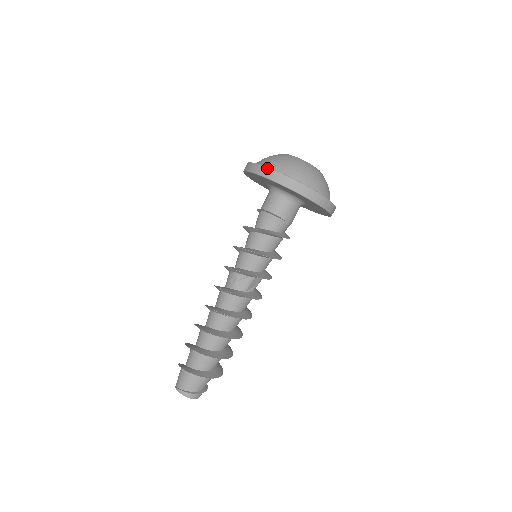
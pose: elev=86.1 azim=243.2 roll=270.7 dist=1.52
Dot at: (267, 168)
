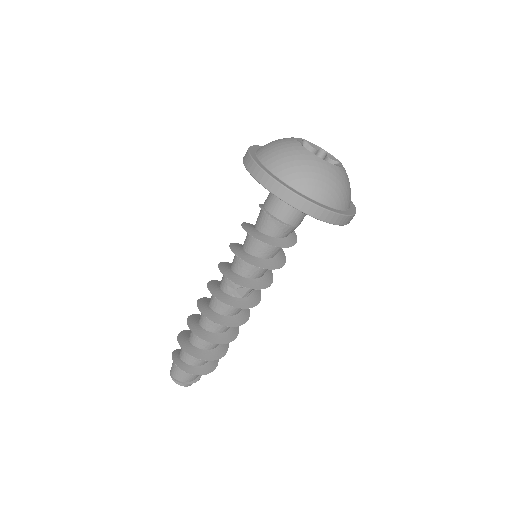
Dot at: (282, 186)
